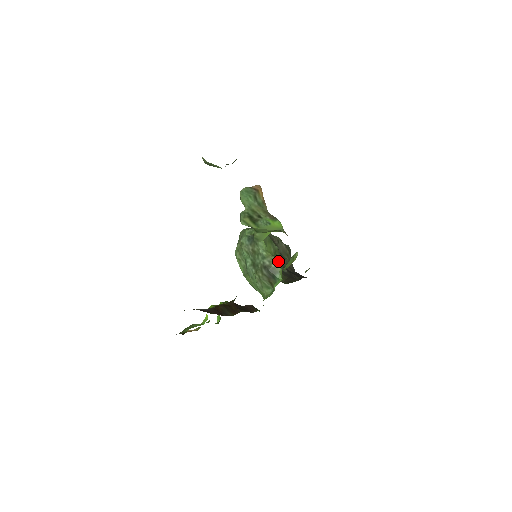
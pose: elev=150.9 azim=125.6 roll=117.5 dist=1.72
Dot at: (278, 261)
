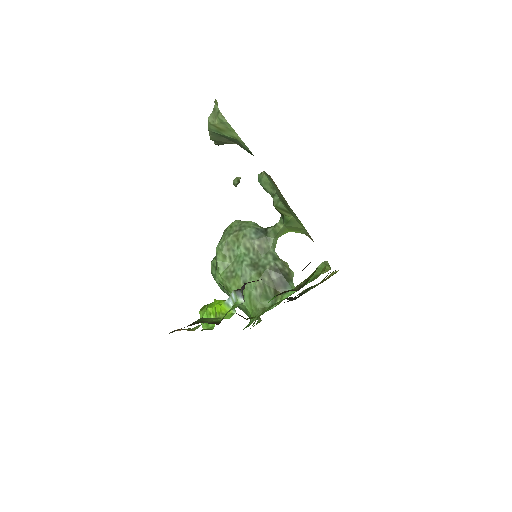
Dot at: occluded
